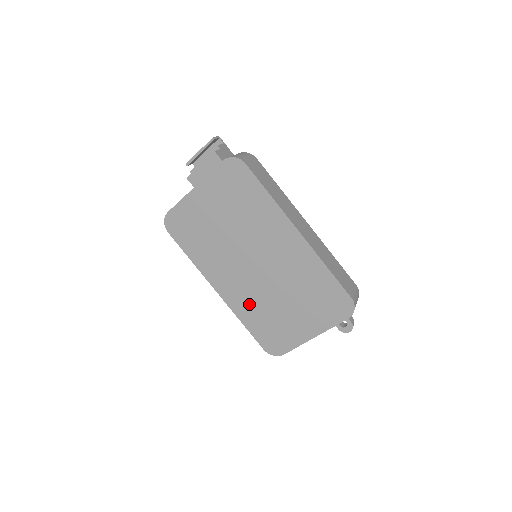
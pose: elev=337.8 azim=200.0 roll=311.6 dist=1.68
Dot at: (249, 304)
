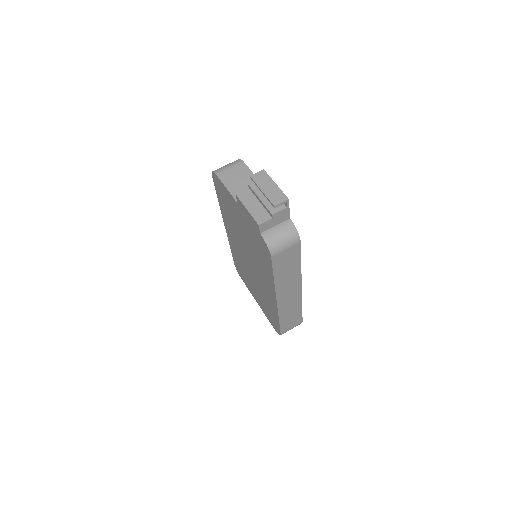
Dot at: (237, 254)
